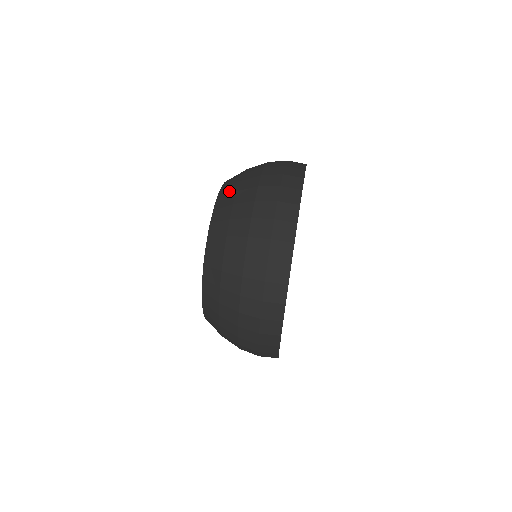
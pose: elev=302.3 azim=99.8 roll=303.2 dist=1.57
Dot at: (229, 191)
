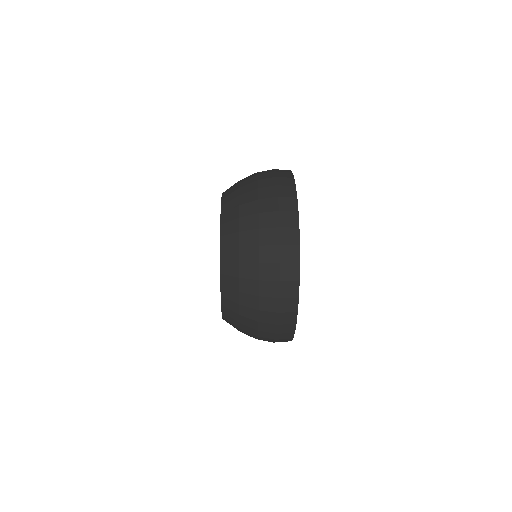
Dot at: occluded
